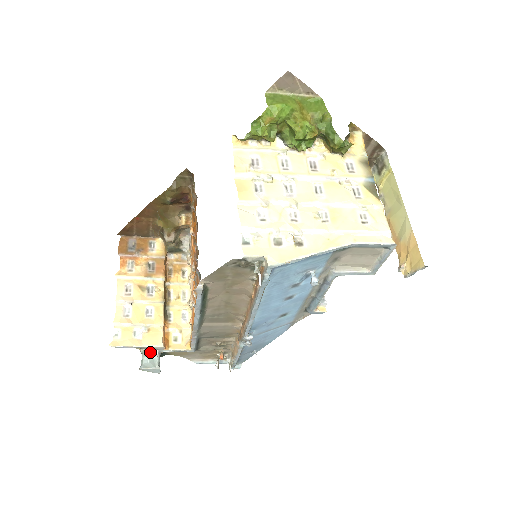
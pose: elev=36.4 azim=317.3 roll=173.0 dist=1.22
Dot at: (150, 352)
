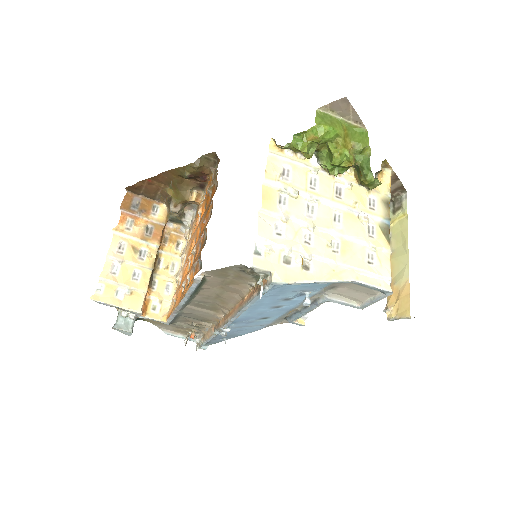
Dot at: (127, 314)
